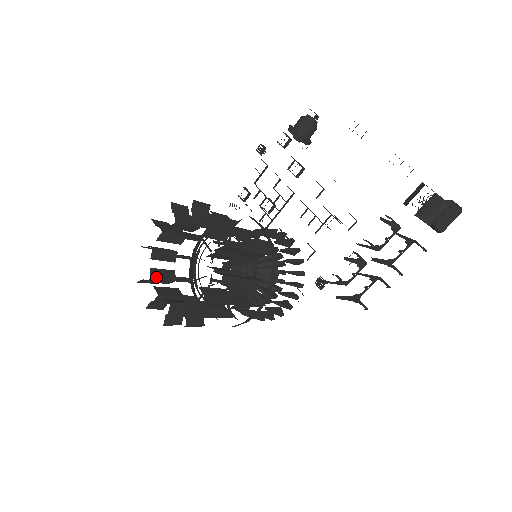
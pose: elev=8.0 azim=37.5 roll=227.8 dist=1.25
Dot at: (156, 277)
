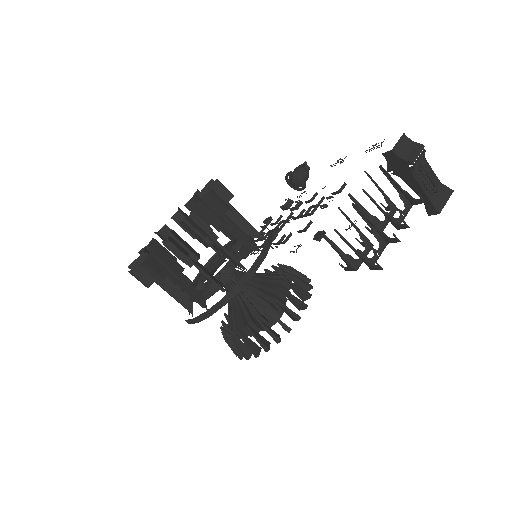
Dot at: occluded
